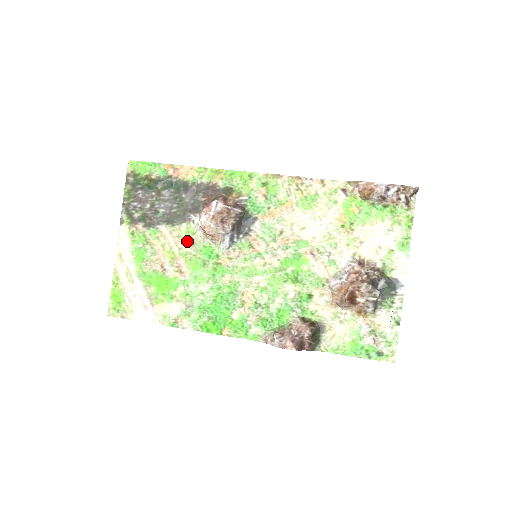
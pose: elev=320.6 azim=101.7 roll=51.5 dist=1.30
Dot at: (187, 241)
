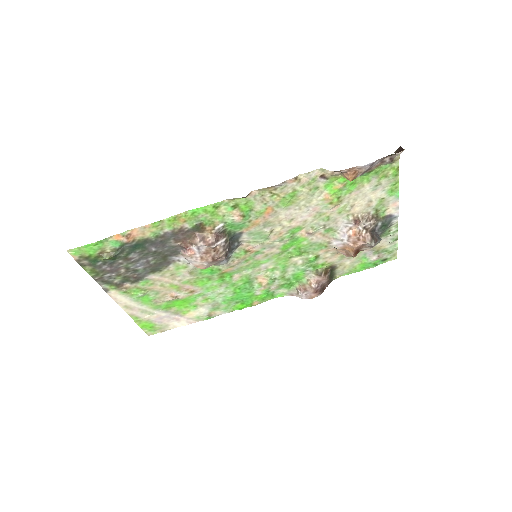
Dot at: (183, 274)
